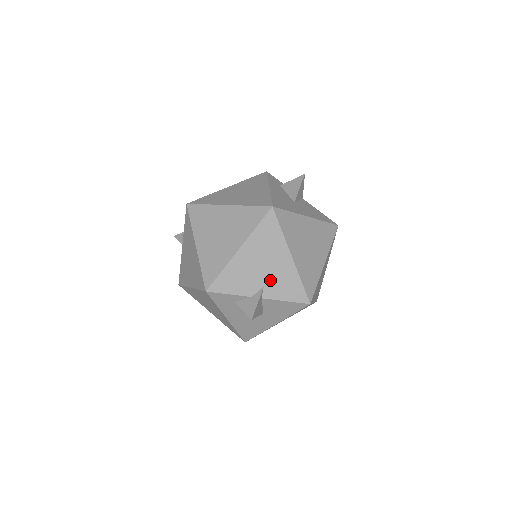
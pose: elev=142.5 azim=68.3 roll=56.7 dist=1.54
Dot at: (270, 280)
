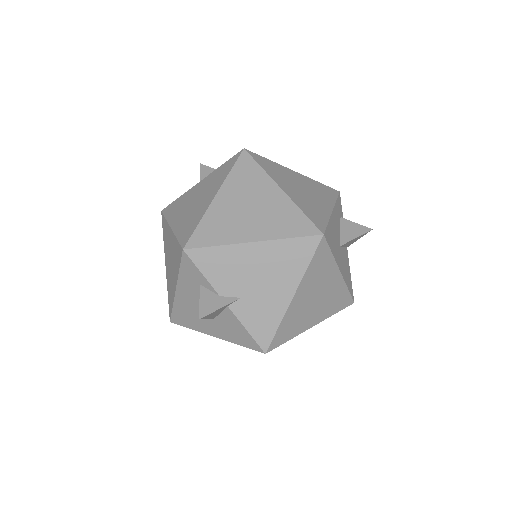
Dot at: (252, 298)
